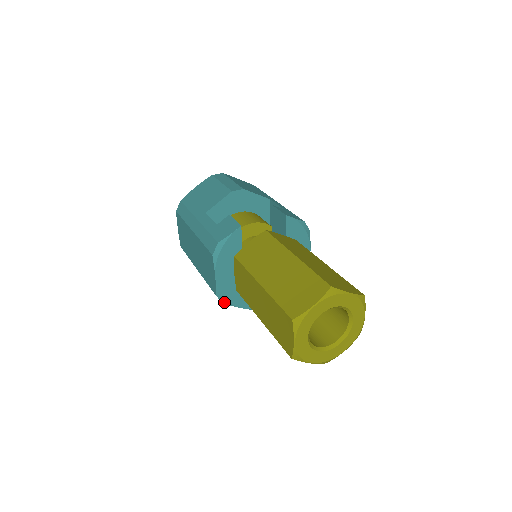
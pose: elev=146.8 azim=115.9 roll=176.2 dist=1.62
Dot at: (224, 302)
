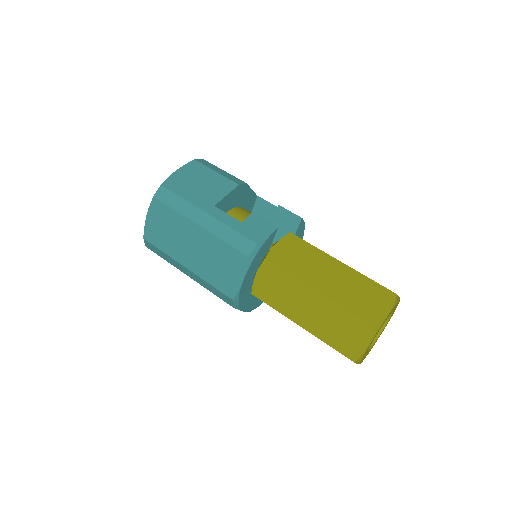
Dot at: (235, 306)
